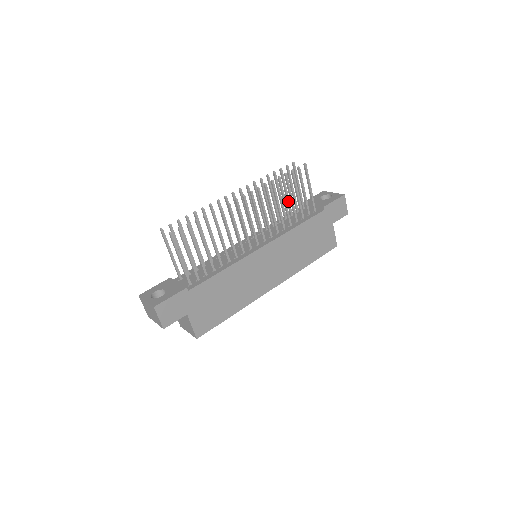
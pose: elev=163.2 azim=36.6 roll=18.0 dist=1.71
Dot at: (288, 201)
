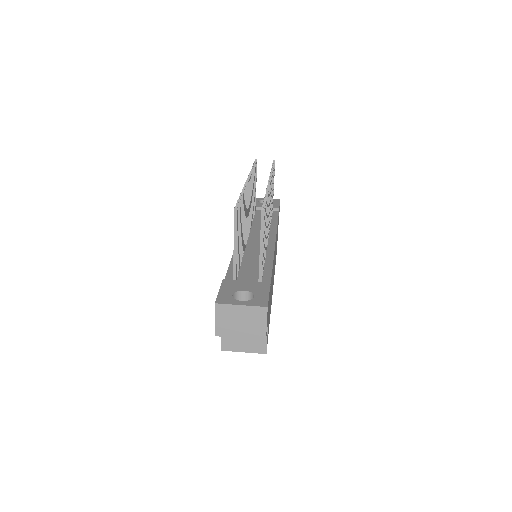
Dot at: (254, 200)
